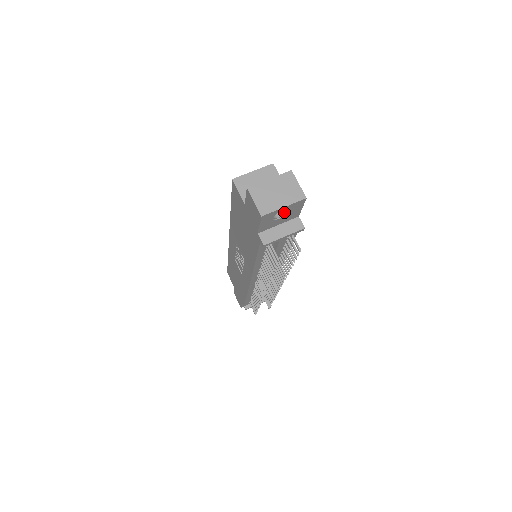
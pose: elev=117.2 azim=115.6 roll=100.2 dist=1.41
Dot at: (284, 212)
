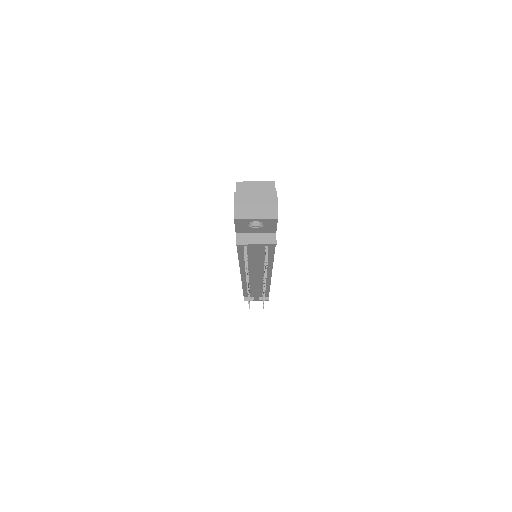
Dot at: (260, 224)
